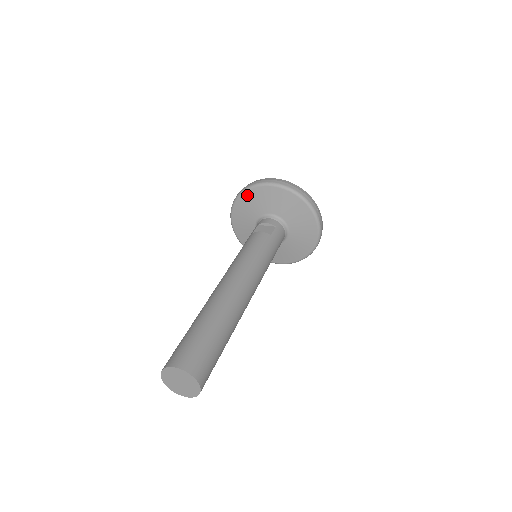
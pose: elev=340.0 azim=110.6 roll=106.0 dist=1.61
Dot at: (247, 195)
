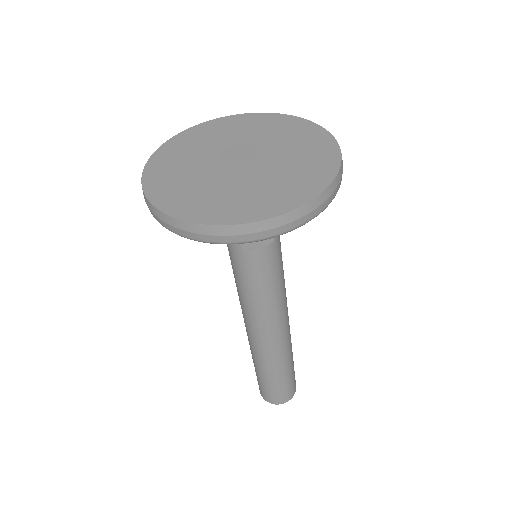
Dot at: occluded
